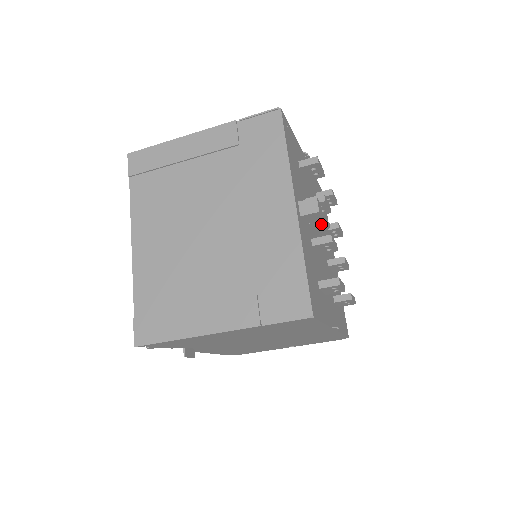
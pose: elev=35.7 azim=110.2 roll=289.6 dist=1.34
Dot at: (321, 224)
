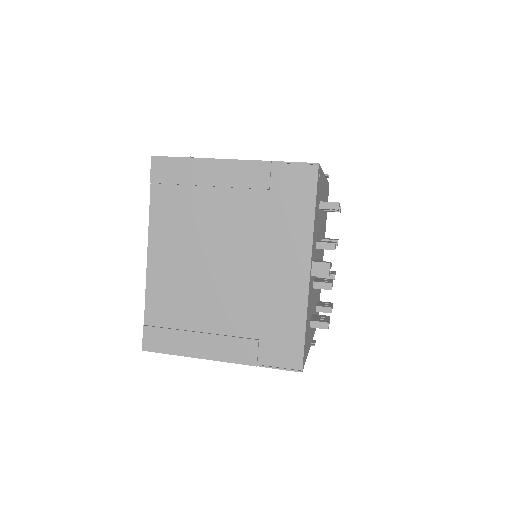
Dot at: occluded
